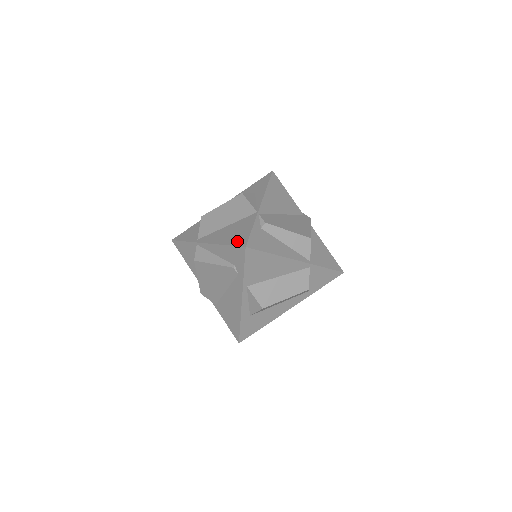
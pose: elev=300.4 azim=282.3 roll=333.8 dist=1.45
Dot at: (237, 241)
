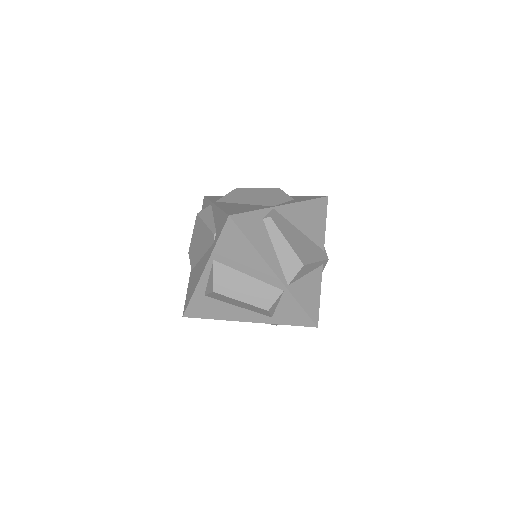
Dot at: (231, 211)
